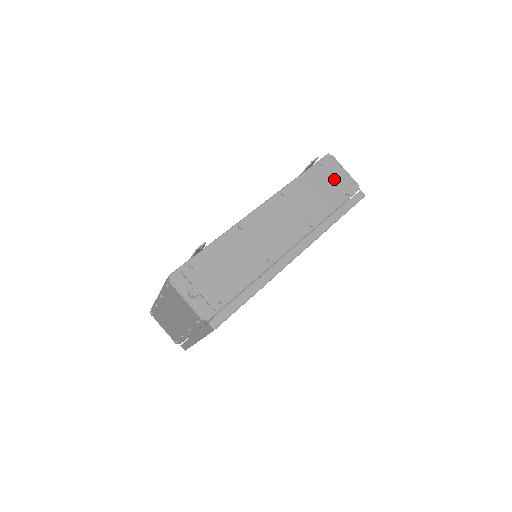
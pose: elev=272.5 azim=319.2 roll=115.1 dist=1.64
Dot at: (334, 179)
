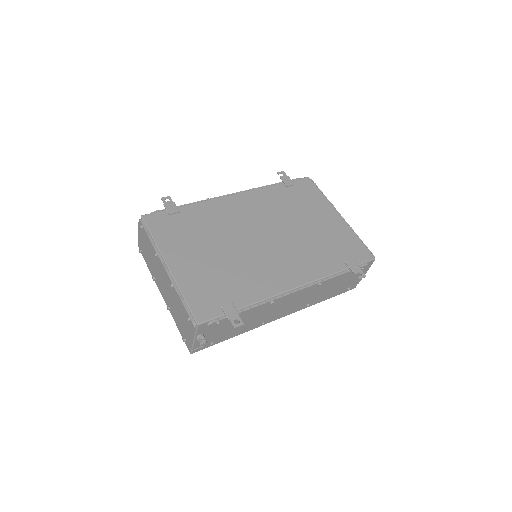
Dot at: (355, 279)
